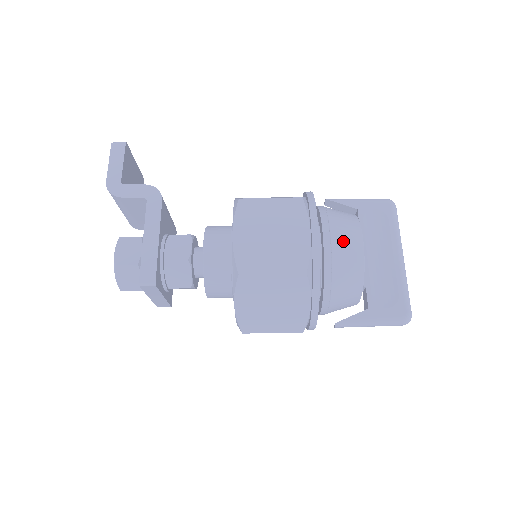
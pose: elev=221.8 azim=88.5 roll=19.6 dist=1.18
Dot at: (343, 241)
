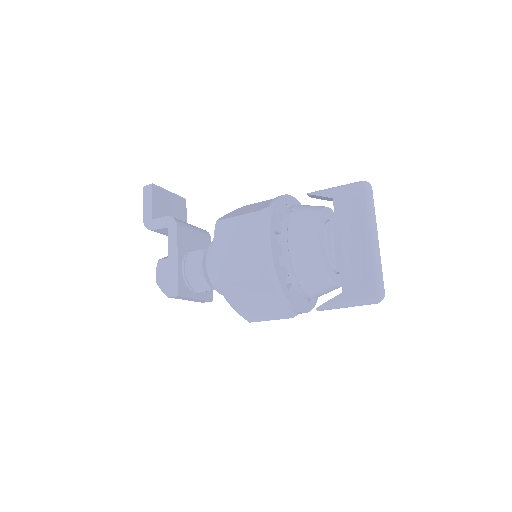
Dot at: (299, 242)
